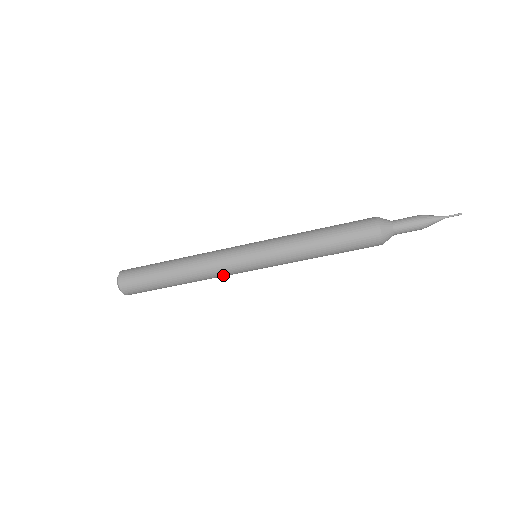
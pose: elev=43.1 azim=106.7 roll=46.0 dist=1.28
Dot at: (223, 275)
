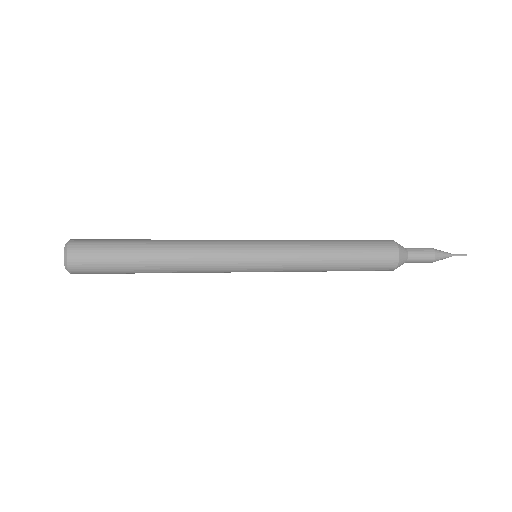
Dot at: occluded
